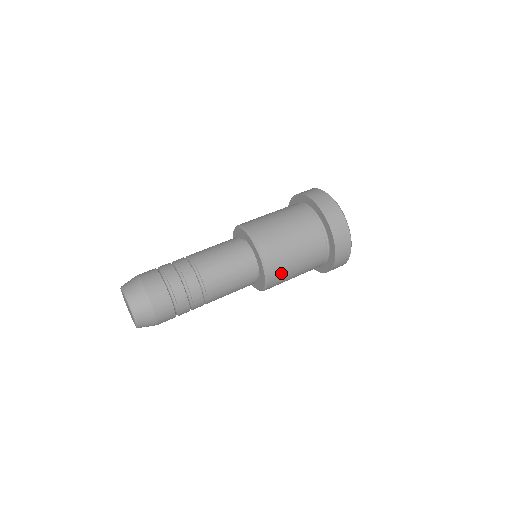
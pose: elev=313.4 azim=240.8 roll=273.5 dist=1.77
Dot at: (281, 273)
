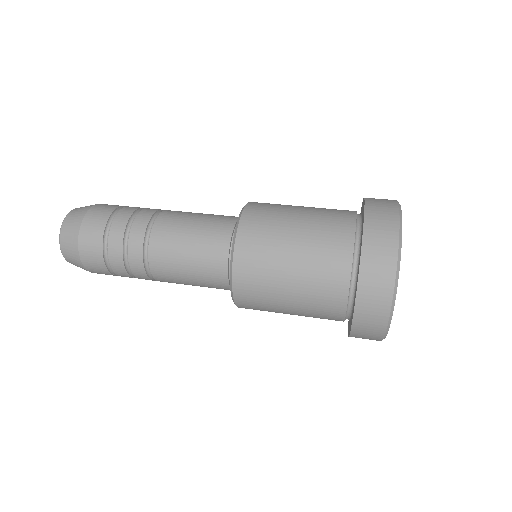
Dot at: (257, 279)
